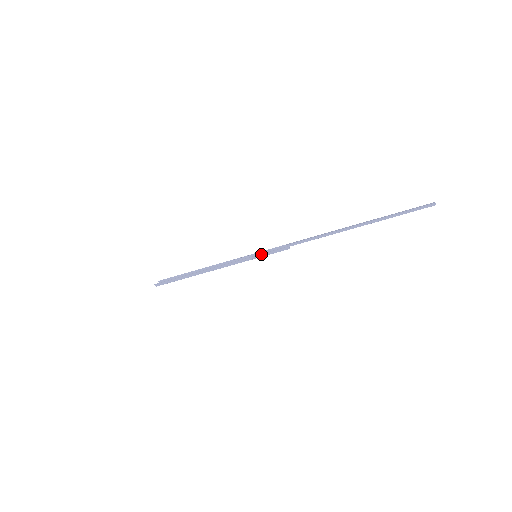
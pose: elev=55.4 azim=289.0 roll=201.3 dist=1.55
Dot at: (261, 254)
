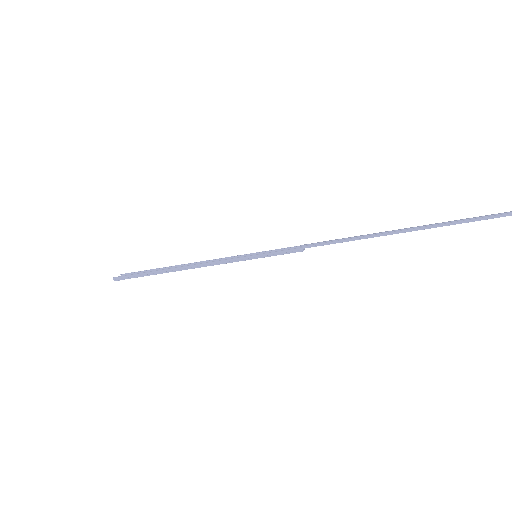
Dot at: (263, 253)
